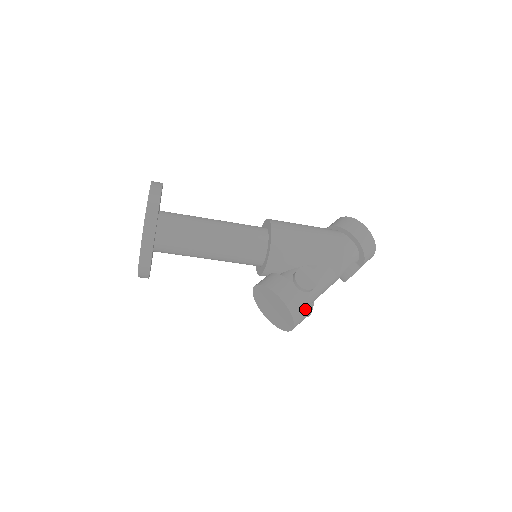
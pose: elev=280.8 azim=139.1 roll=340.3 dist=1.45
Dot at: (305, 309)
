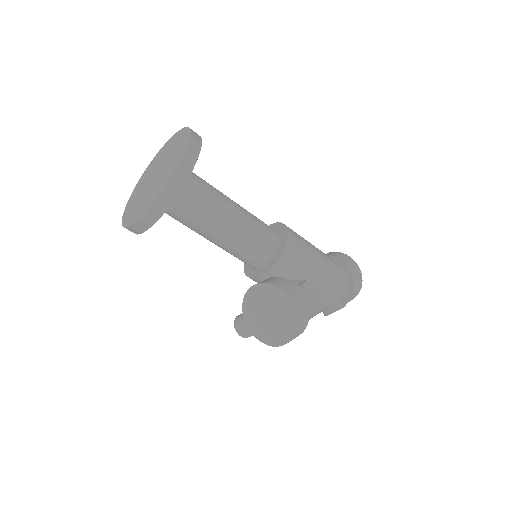
Dot at: (306, 324)
